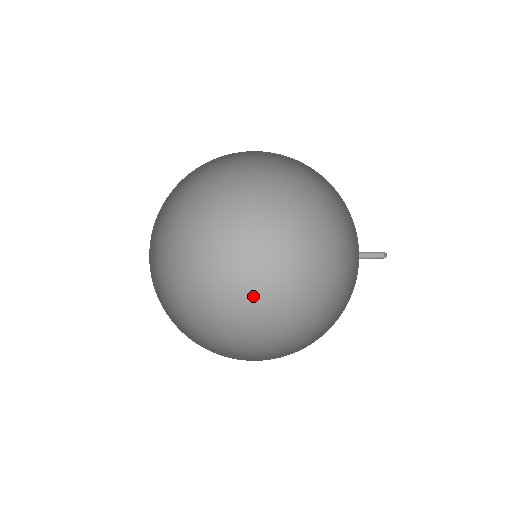
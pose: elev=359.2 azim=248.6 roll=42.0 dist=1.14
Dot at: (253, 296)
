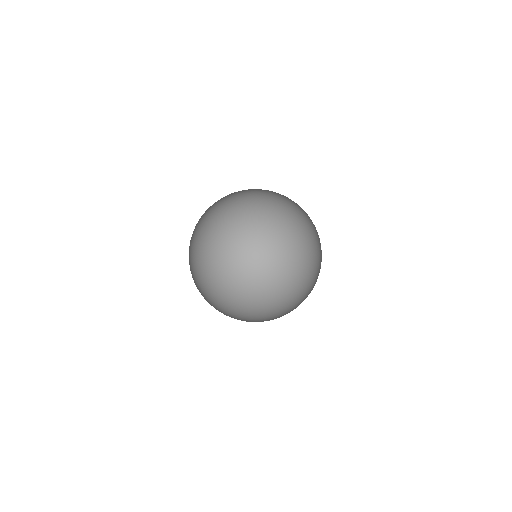
Dot at: (222, 277)
